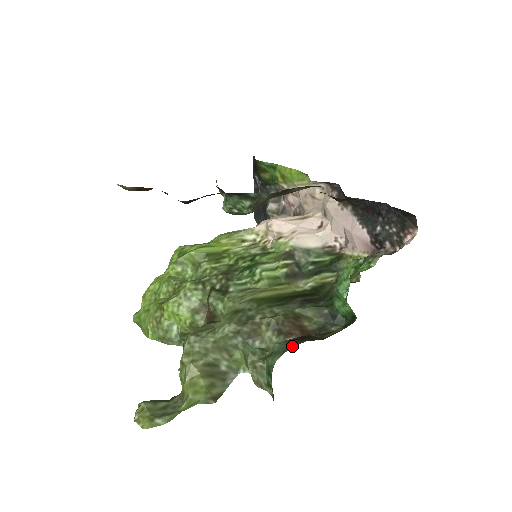
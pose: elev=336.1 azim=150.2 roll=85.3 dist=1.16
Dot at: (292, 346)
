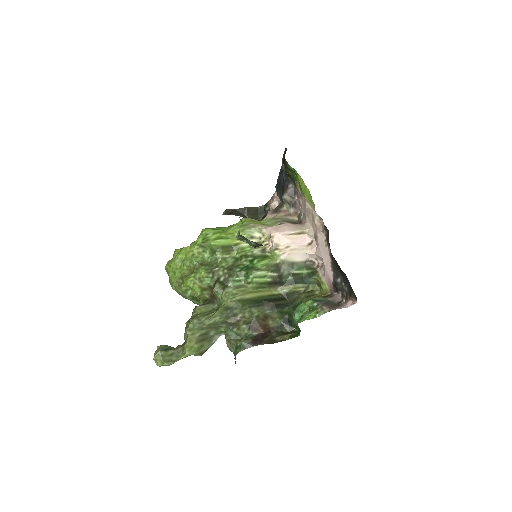
Dot at: (252, 346)
